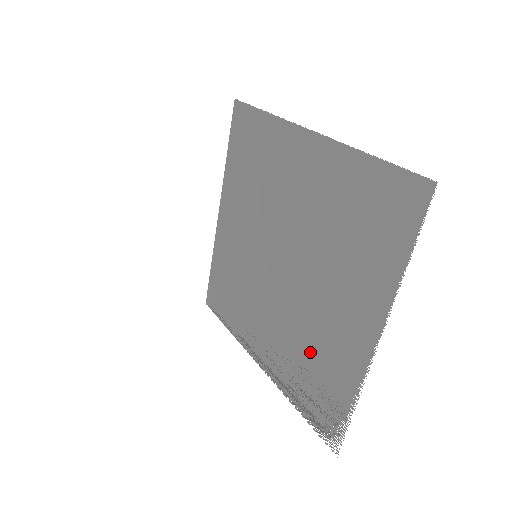
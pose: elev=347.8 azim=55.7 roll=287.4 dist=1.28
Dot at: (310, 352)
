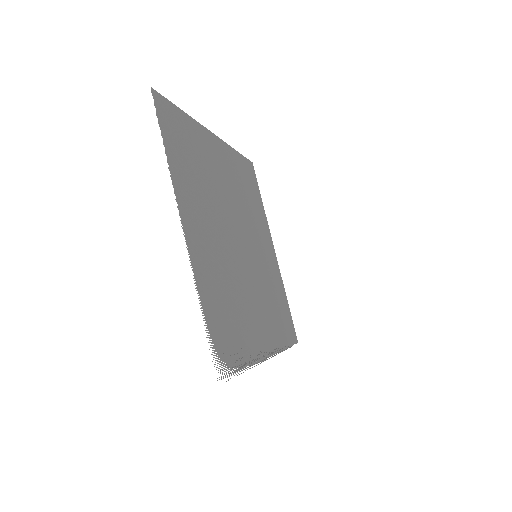
Dot at: (228, 296)
